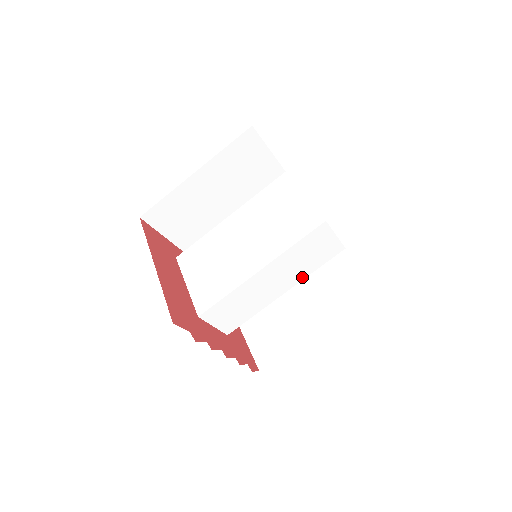
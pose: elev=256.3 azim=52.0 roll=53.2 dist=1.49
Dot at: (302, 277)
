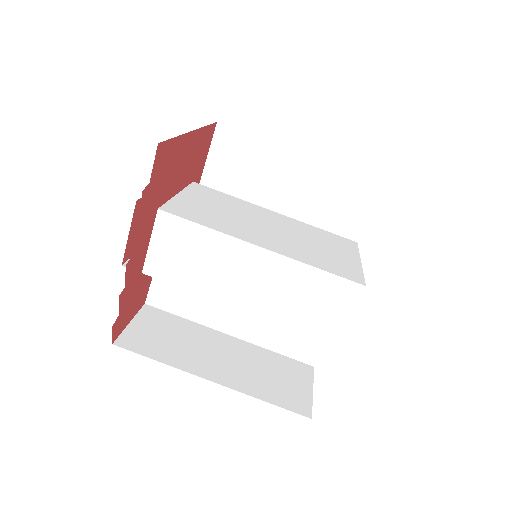
Dot at: (271, 316)
